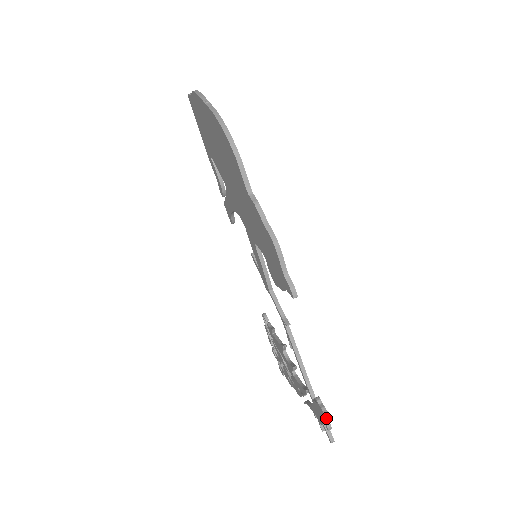
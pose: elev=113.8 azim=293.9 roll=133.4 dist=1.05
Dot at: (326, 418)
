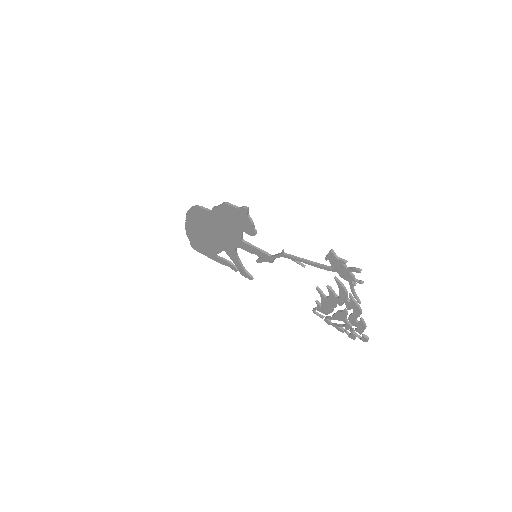
Dot at: (330, 252)
